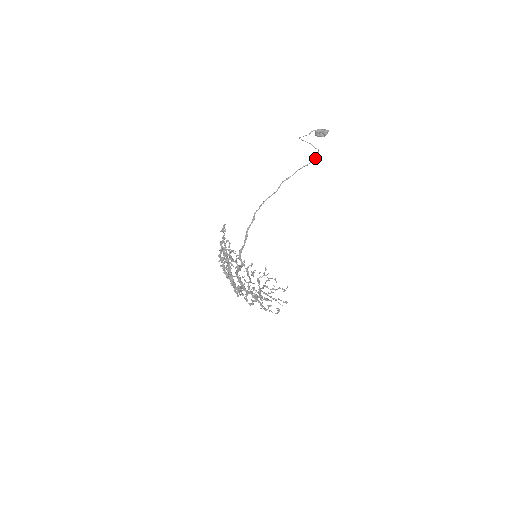
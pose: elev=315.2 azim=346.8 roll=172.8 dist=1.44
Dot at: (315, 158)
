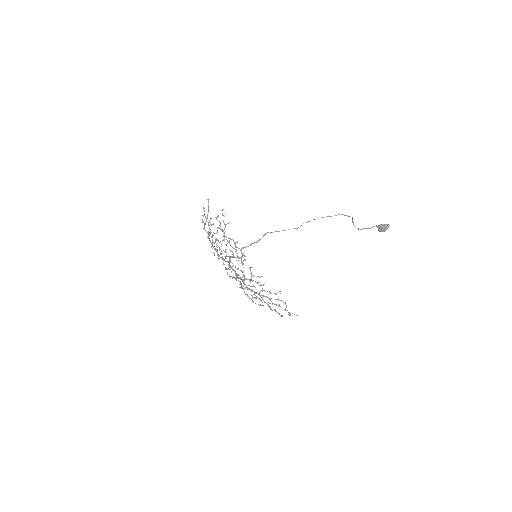
Dot at: occluded
